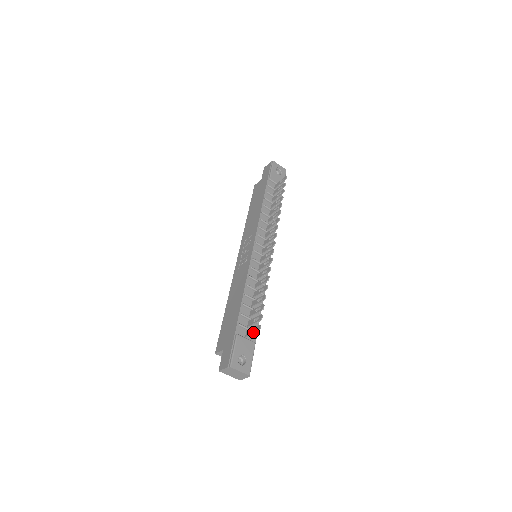
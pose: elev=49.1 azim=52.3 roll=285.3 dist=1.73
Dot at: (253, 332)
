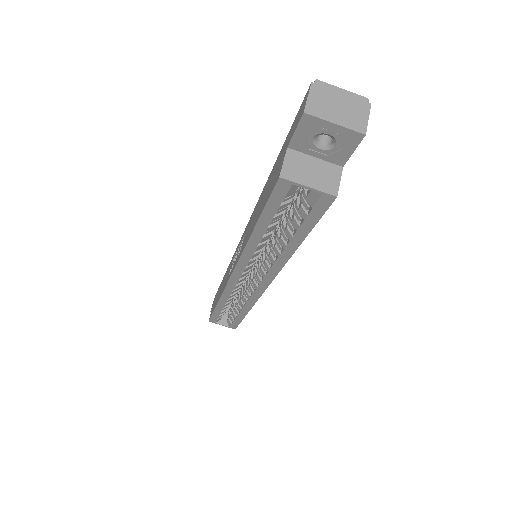
Dot at: occluded
